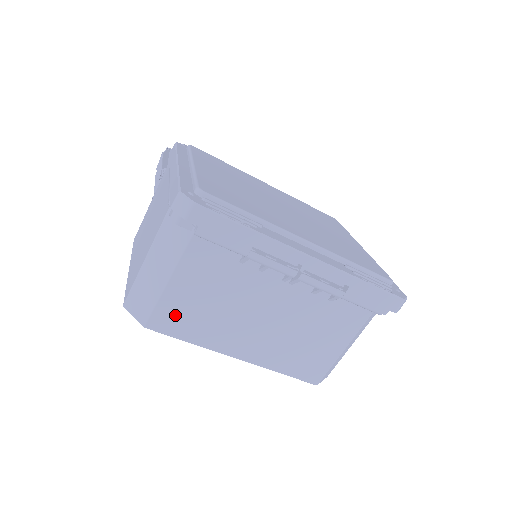
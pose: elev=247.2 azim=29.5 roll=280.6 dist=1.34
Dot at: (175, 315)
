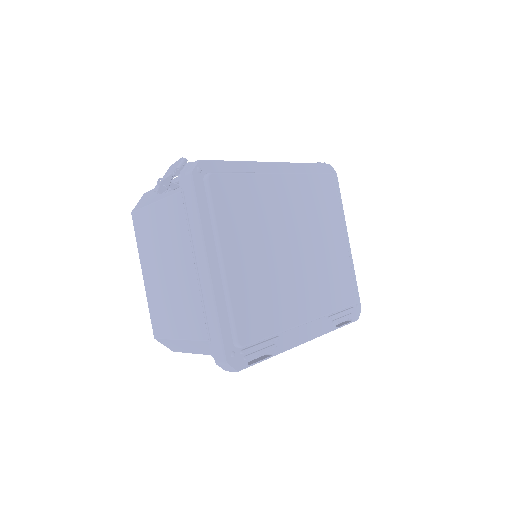
Dot at: occluded
